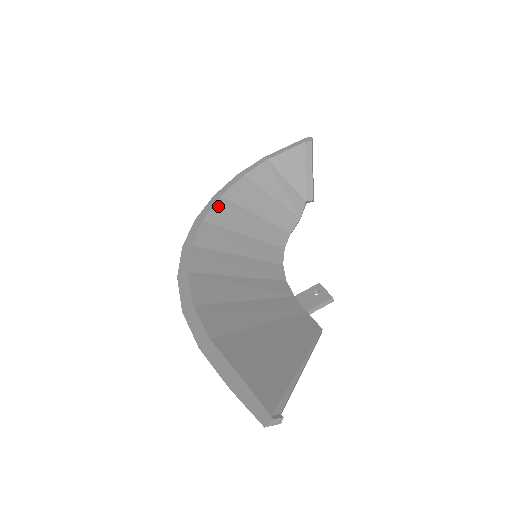
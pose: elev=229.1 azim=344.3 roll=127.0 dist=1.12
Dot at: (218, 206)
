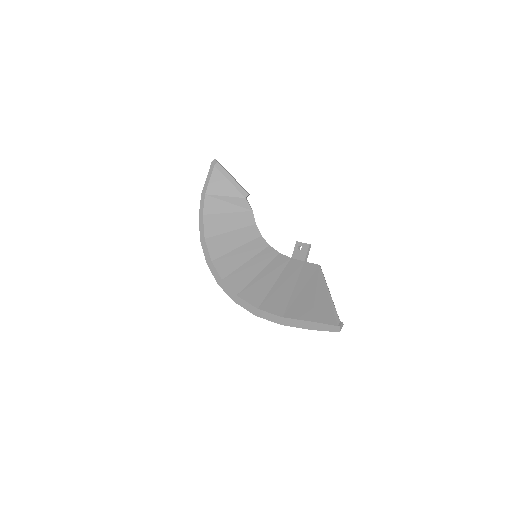
Dot at: (209, 246)
